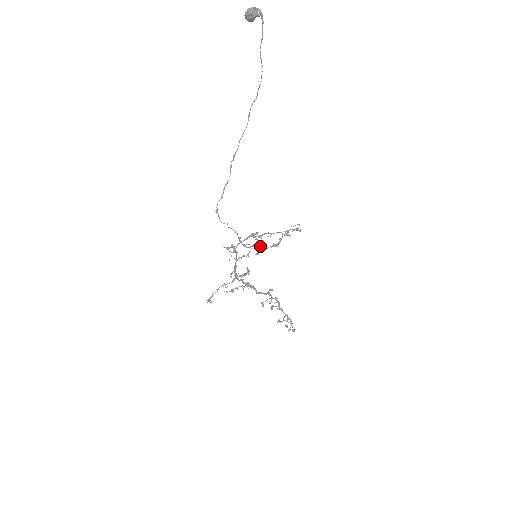
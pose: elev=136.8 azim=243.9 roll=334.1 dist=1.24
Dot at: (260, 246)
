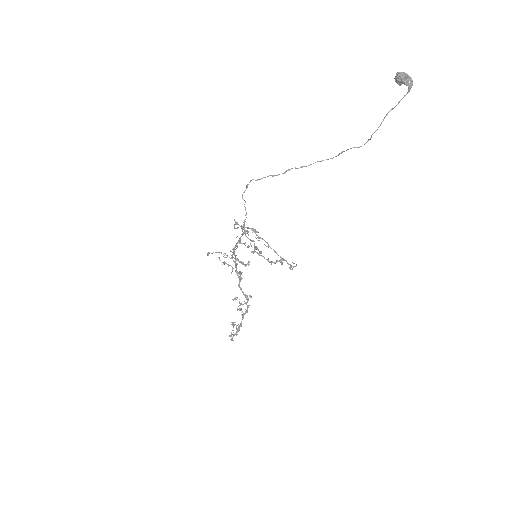
Dot at: (257, 247)
